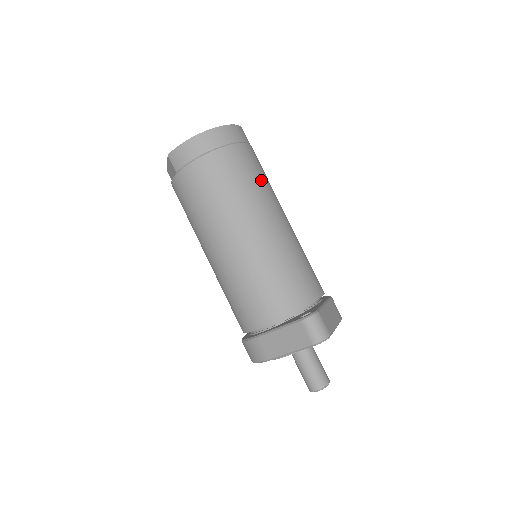
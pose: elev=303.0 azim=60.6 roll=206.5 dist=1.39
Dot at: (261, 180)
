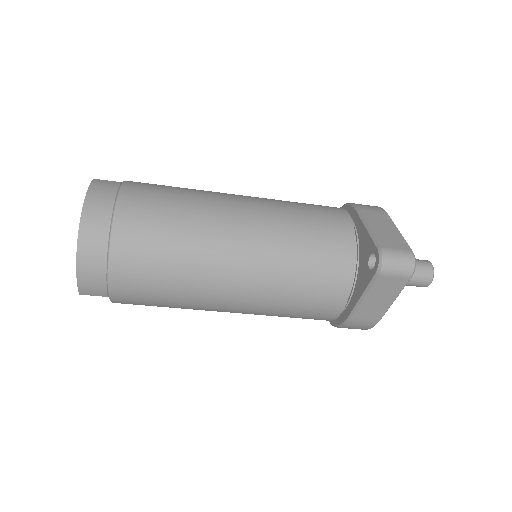
Dot at: (179, 203)
